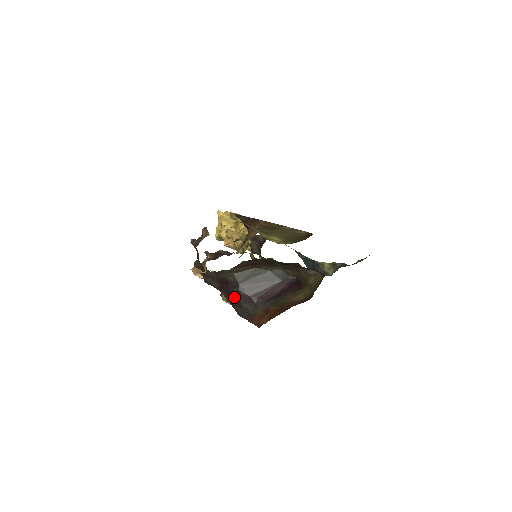
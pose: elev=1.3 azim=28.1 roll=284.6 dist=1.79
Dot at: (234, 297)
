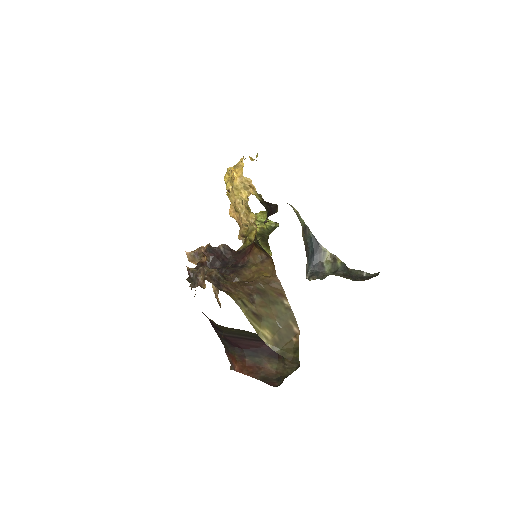
Dot at: (217, 333)
